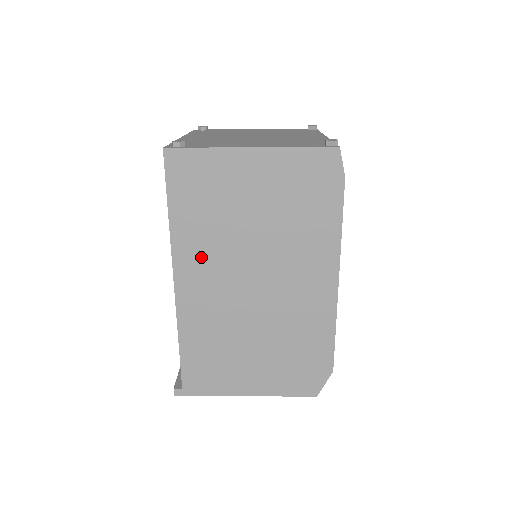
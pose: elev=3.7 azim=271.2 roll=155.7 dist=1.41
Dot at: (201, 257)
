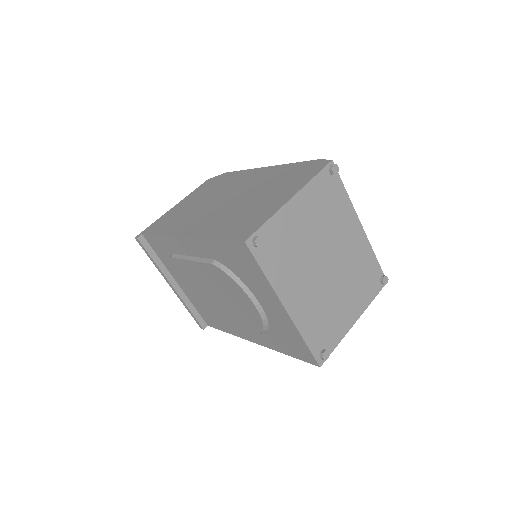
Dot at: occluded
